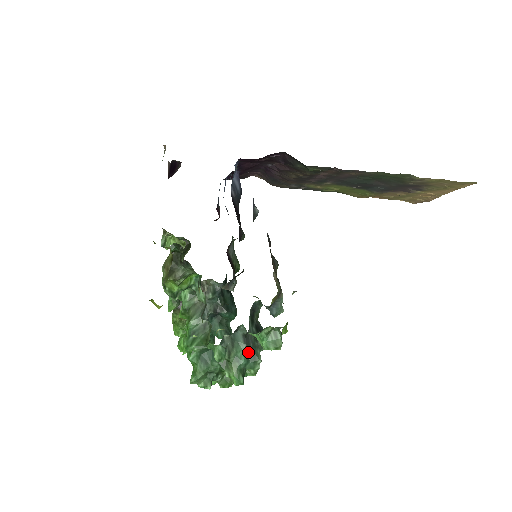
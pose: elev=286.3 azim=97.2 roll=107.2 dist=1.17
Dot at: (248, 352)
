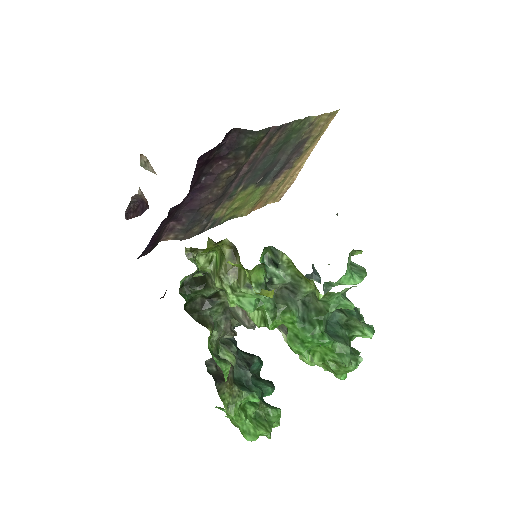
Dot at: occluded
